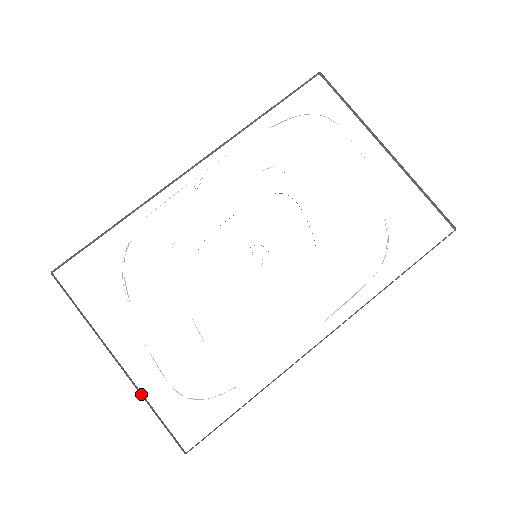
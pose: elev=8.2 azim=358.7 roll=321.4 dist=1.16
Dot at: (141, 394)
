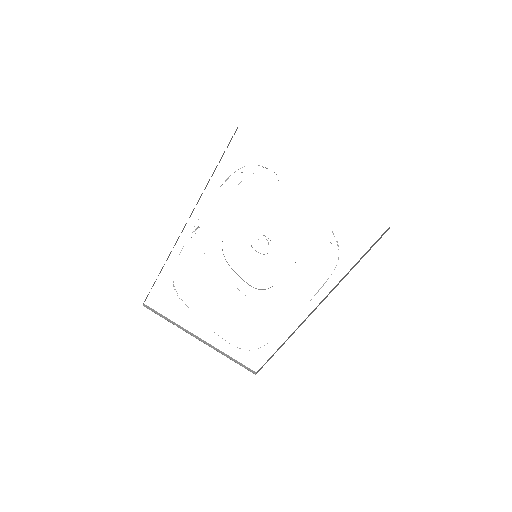
Dot at: occluded
